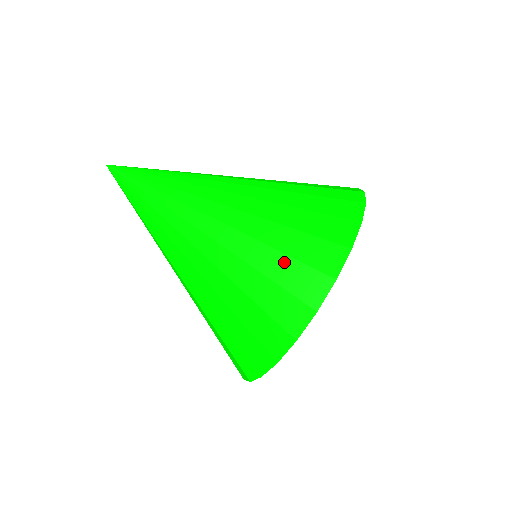
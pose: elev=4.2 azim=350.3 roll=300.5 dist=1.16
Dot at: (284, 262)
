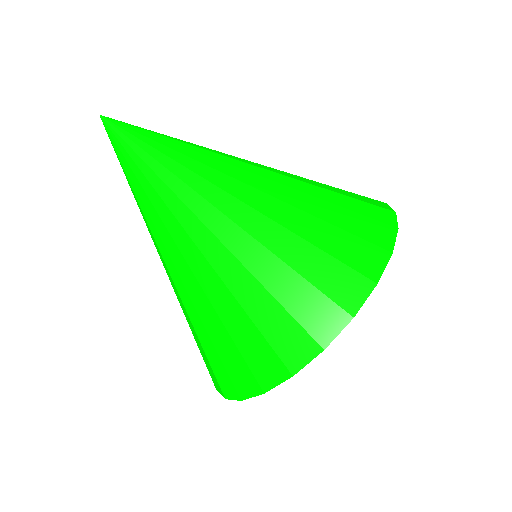
Dot at: (212, 349)
